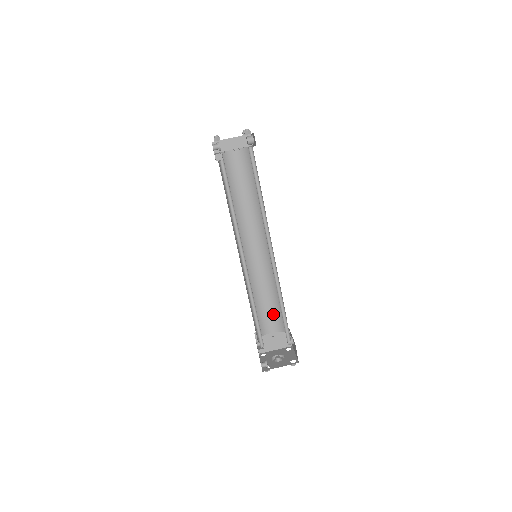
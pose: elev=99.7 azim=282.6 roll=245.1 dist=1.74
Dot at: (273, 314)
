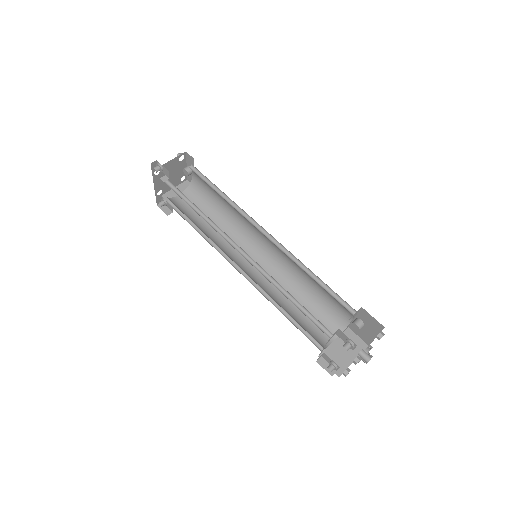
Dot at: (319, 318)
